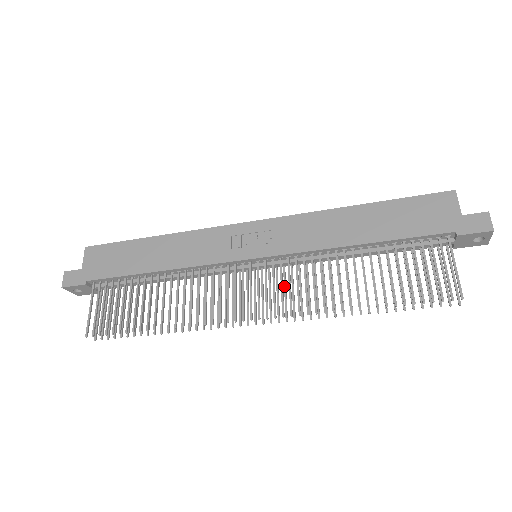
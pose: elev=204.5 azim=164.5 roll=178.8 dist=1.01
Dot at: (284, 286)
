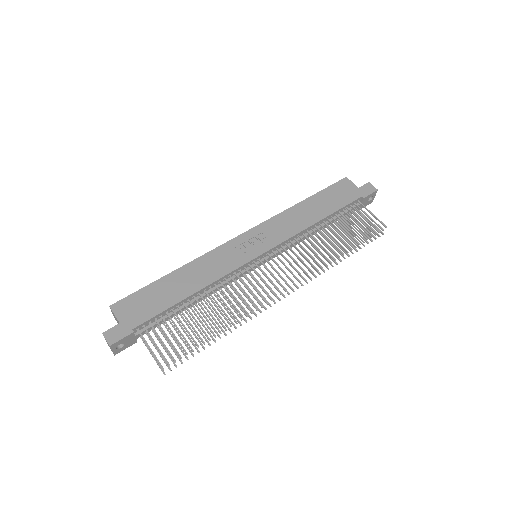
Dot at: occluded
